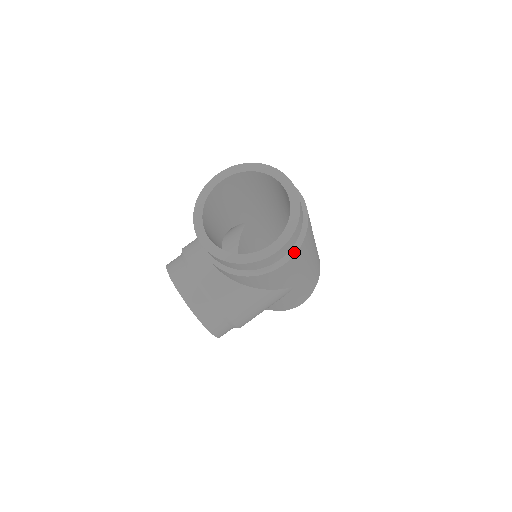
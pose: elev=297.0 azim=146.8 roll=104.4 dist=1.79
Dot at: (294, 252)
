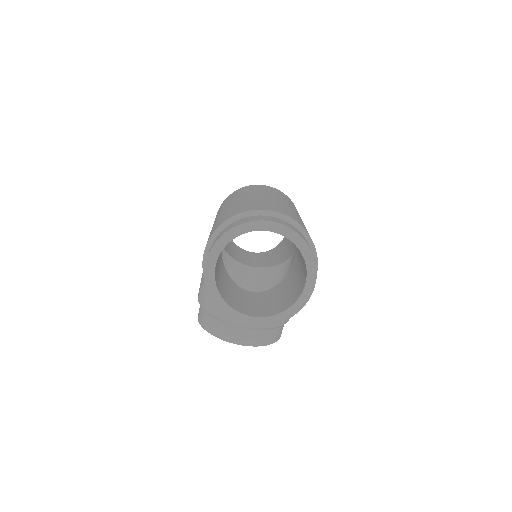
Dot at: (316, 264)
